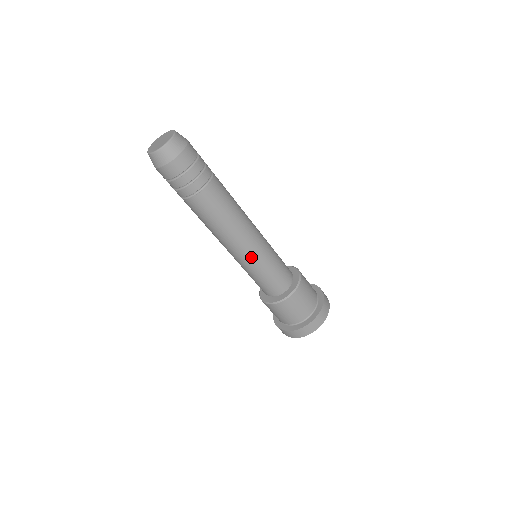
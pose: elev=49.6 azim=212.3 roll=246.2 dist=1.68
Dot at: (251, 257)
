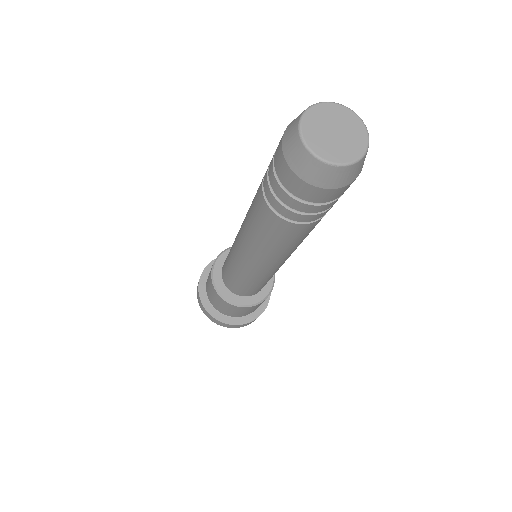
Dot at: (258, 274)
